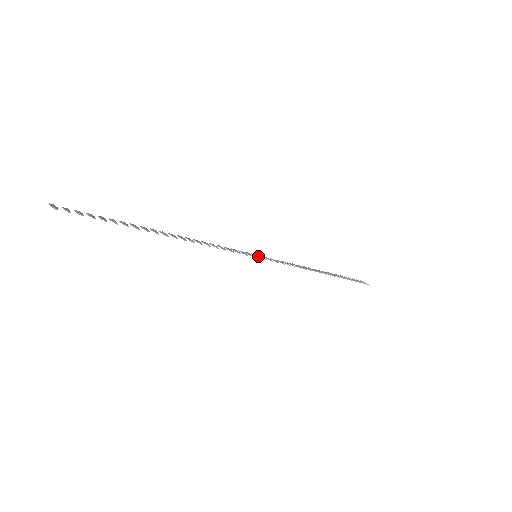
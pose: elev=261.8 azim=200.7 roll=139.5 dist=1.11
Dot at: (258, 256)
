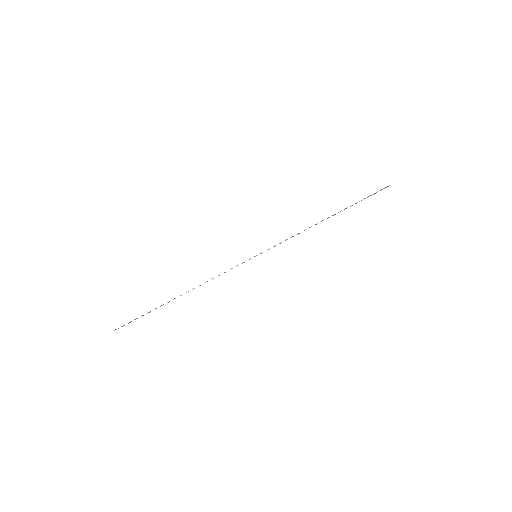
Dot at: (257, 255)
